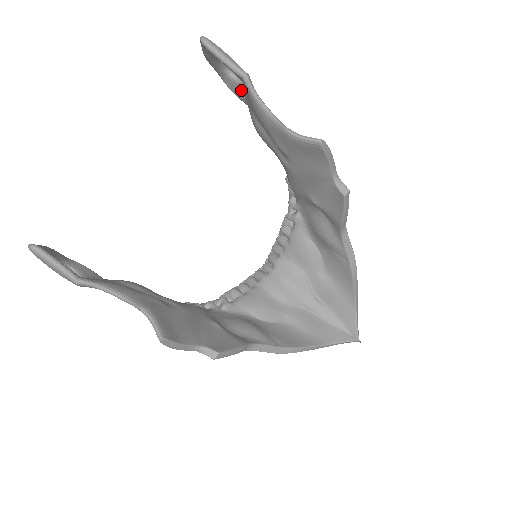
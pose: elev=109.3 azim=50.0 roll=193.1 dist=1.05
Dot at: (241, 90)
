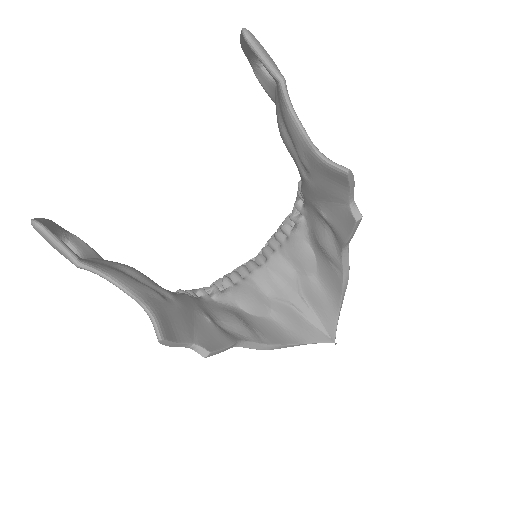
Dot at: (271, 87)
